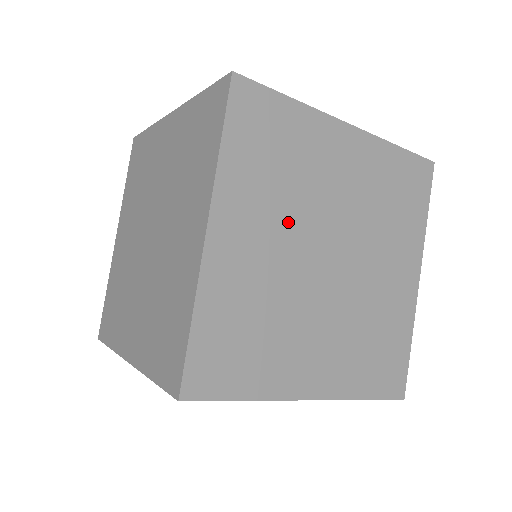
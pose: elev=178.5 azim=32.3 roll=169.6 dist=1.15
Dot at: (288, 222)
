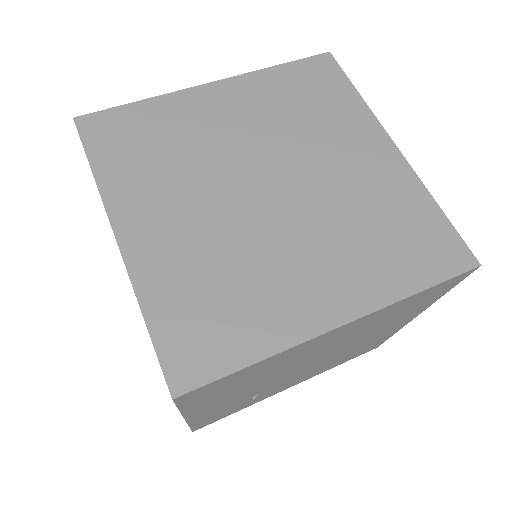
Dot at: (197, 186)
